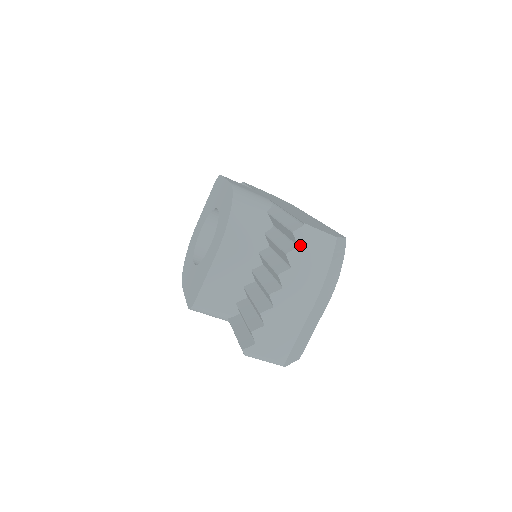
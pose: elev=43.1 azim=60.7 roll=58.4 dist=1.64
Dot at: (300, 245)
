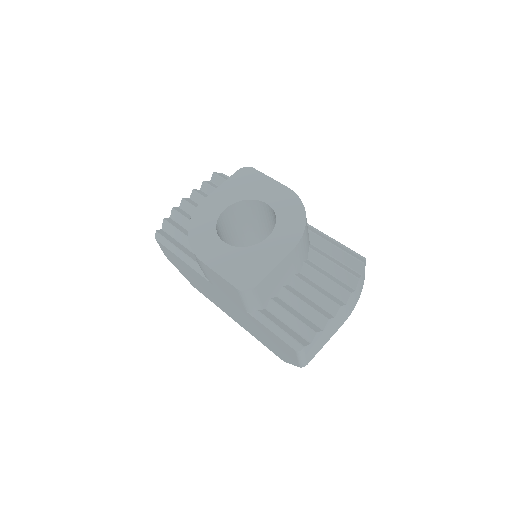
Dot at: (362, 275)
